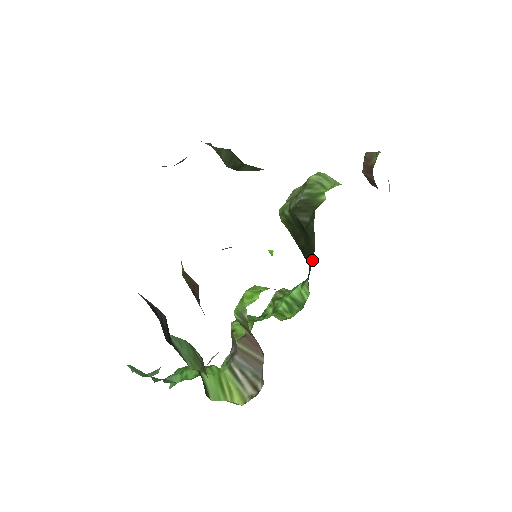
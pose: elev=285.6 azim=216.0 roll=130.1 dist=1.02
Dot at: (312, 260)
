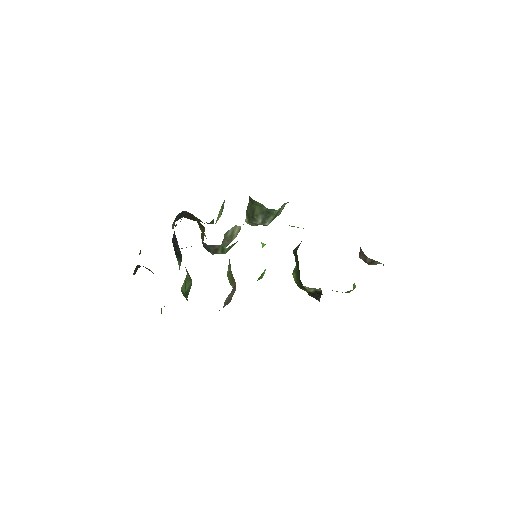
Dot at: occluded
